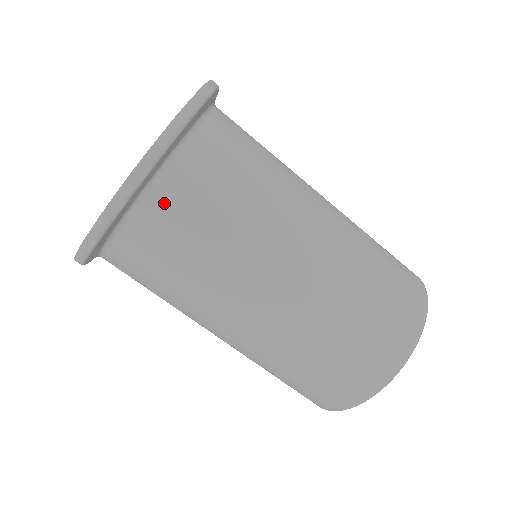
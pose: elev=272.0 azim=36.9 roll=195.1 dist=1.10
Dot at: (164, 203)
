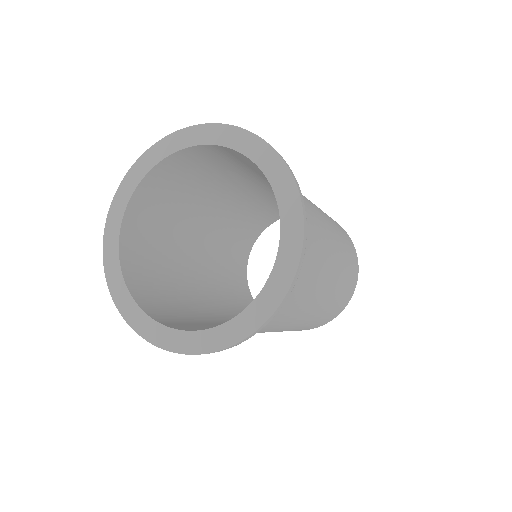
Dot at: occluded
